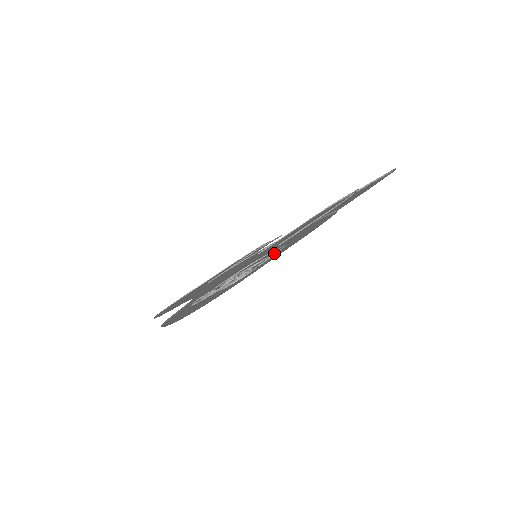
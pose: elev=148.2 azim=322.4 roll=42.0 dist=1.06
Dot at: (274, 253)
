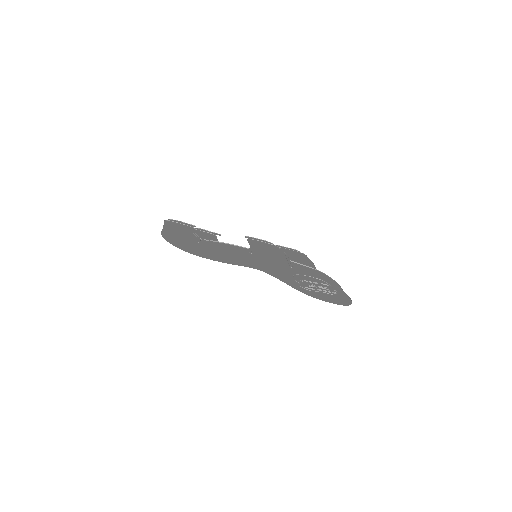
Dot at: (322, 282)
